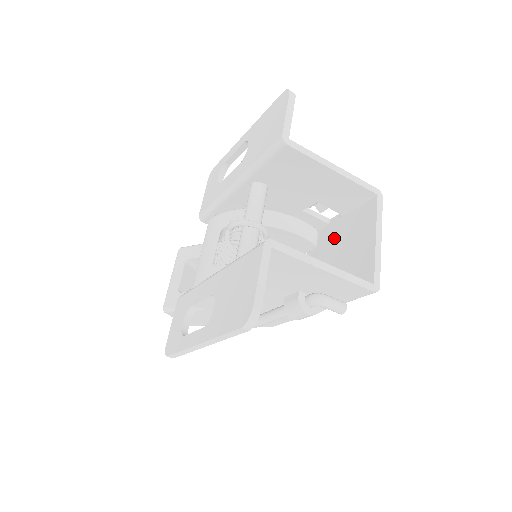
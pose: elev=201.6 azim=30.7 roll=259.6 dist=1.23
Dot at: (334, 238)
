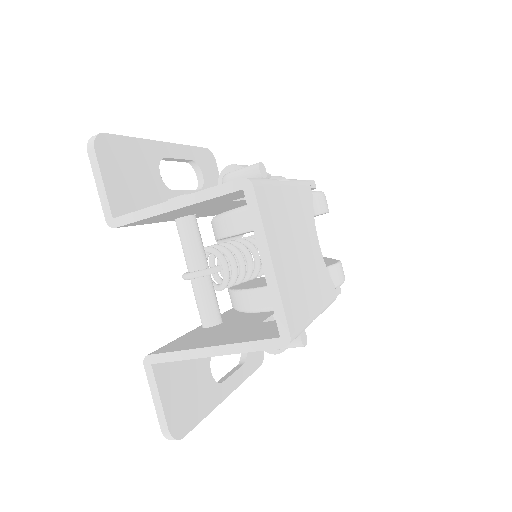
Dot at: occluded
